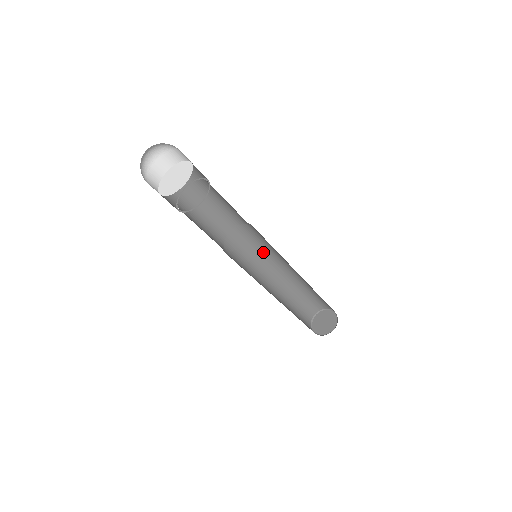
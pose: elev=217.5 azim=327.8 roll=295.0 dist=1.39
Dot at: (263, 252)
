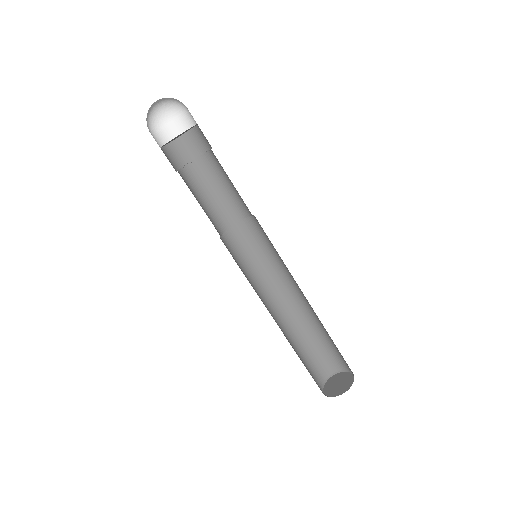
Dot at: (259, 270)
